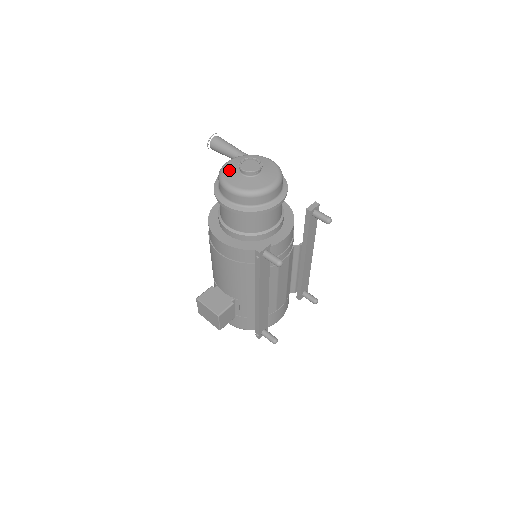
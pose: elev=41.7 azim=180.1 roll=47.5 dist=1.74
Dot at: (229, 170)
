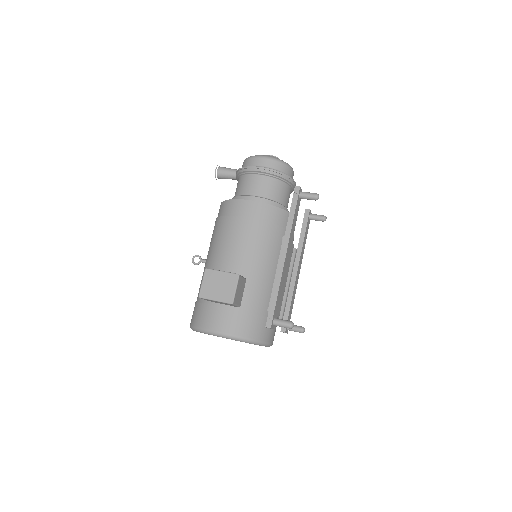
Dot at: occluded
